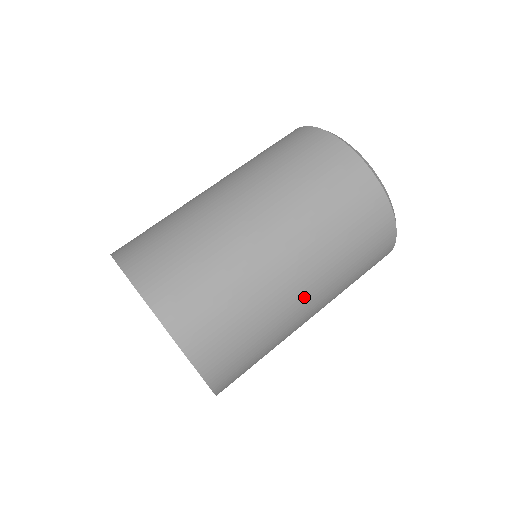
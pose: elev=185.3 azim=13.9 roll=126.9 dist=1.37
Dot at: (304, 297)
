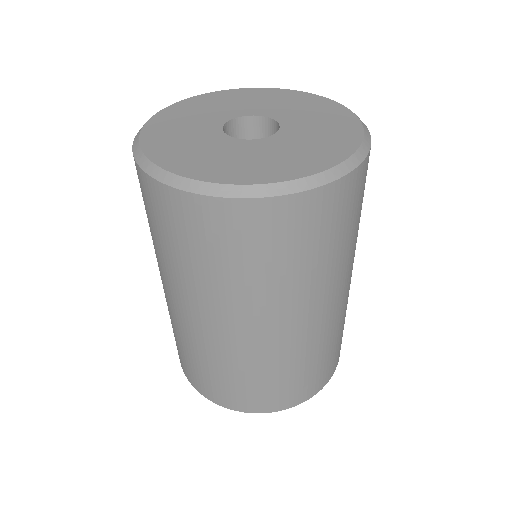
Dot at: occluded
